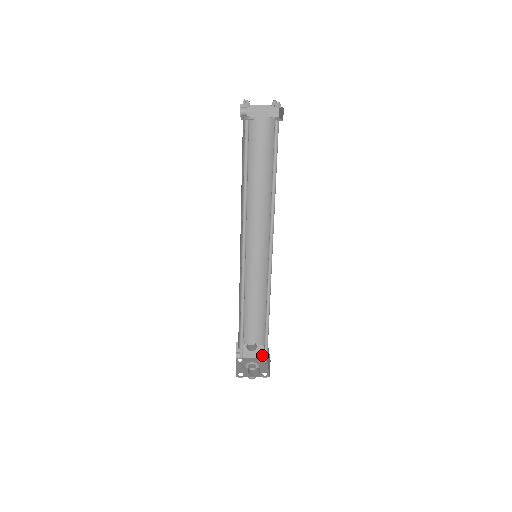
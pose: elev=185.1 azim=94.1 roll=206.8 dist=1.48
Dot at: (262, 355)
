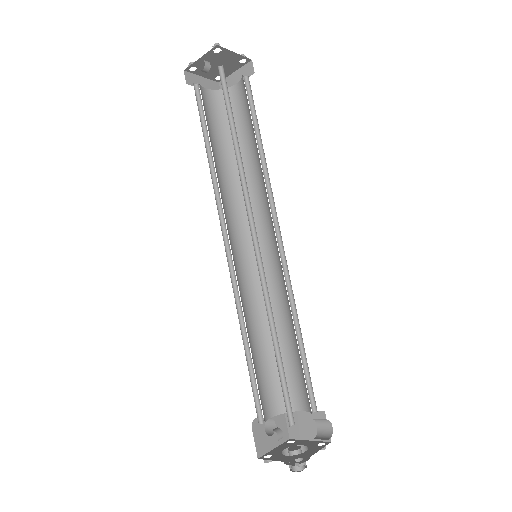
Dot at: (284, 437)
